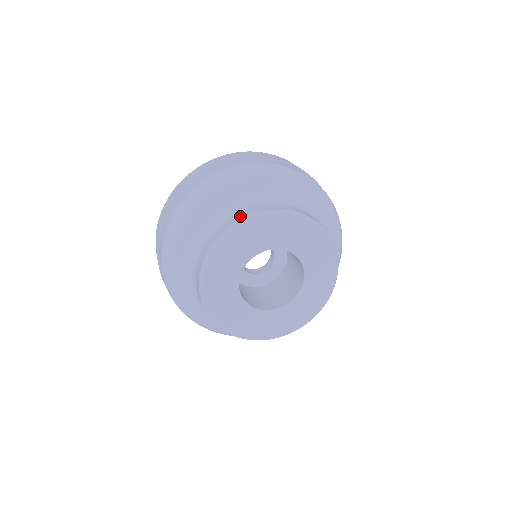
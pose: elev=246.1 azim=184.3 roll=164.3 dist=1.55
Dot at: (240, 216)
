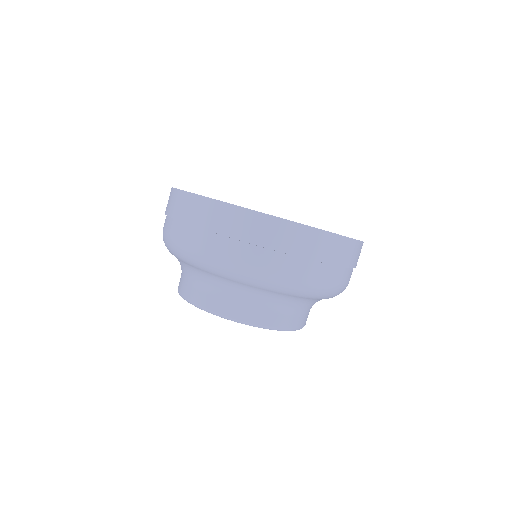
Dot at: (180, 286)
